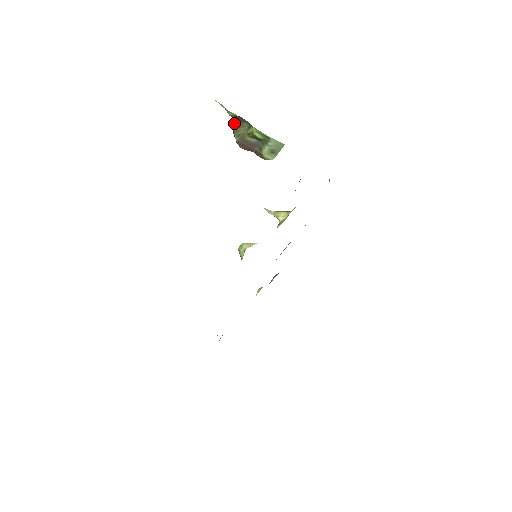
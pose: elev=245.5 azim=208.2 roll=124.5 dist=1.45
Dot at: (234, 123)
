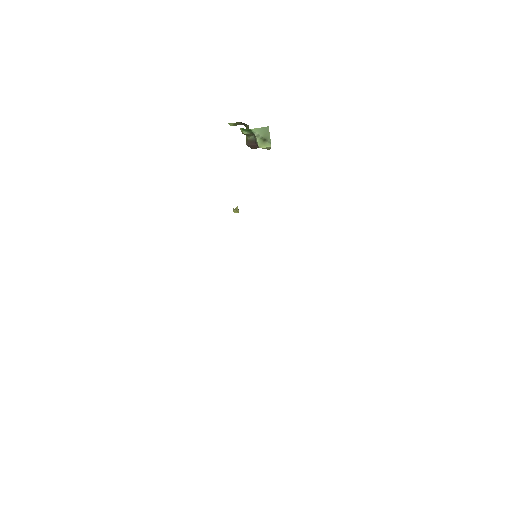
Dot at: occluded
